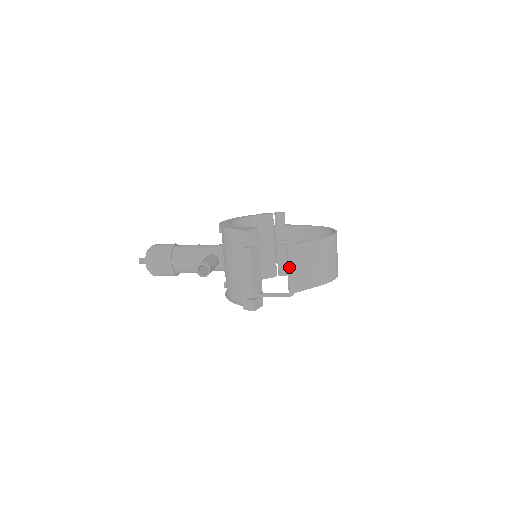
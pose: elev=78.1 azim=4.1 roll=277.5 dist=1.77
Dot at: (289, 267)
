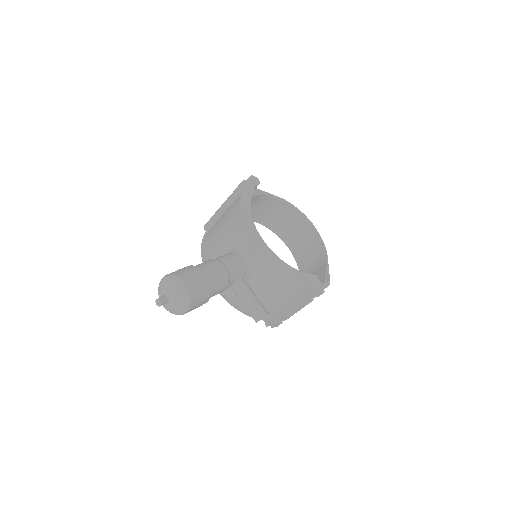
Dot at: occluded
